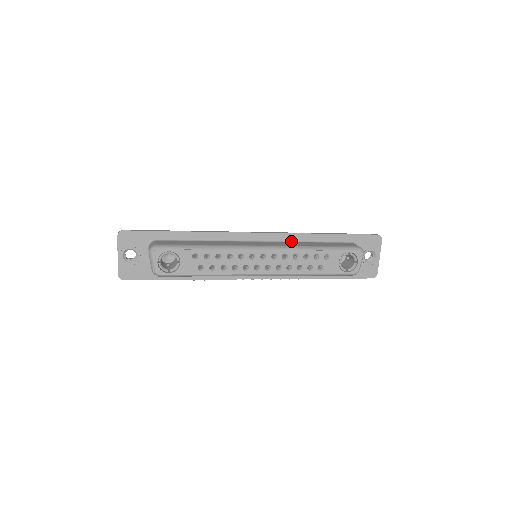
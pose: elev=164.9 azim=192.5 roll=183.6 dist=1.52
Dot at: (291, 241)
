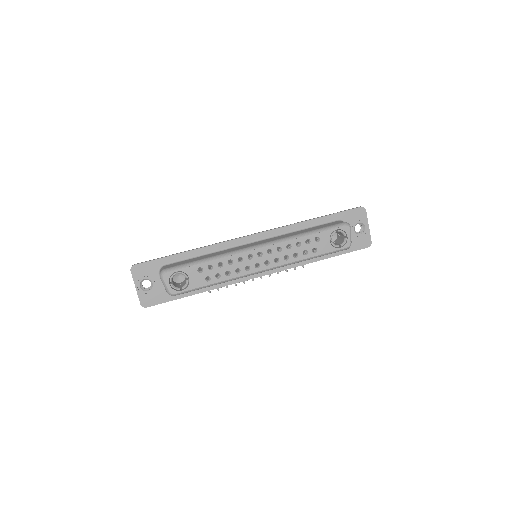
Dot at: (283, 234)
